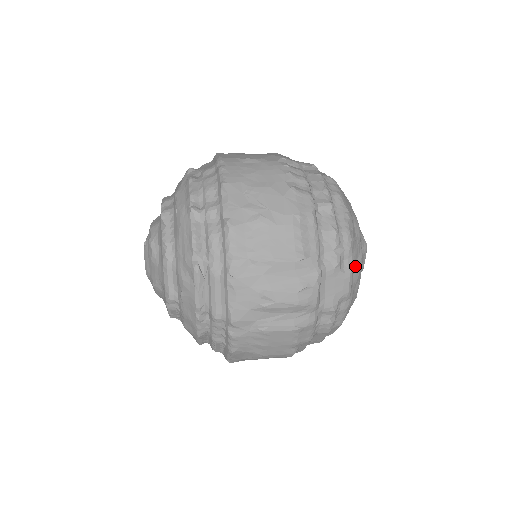
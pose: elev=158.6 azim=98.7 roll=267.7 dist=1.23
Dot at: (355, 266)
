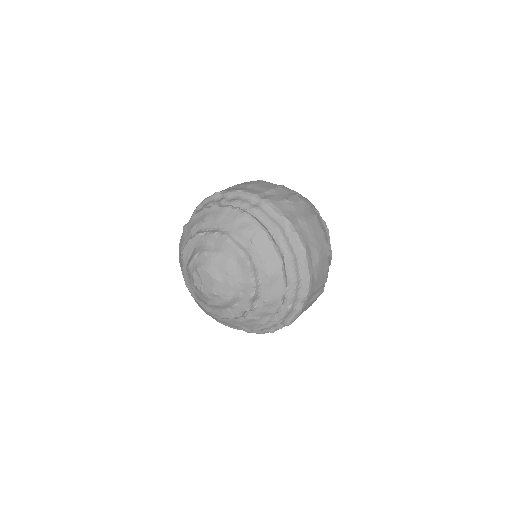
Dot at: occluded
